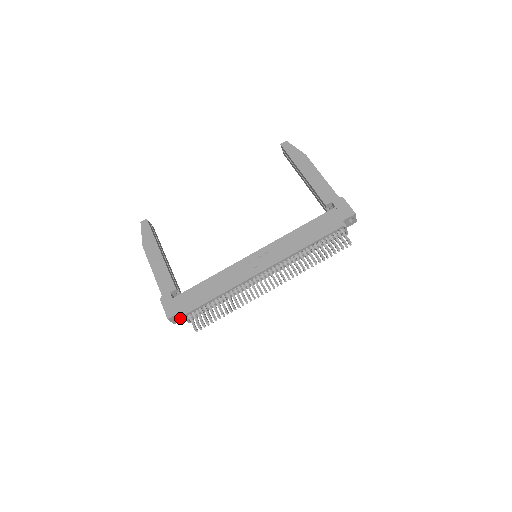
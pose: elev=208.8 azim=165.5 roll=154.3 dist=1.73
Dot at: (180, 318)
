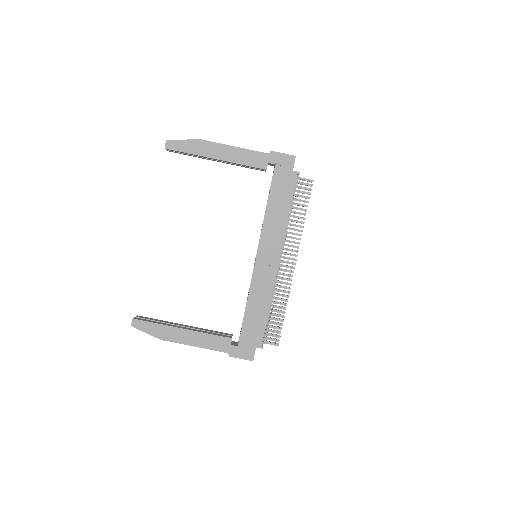
Dot at: occluded
